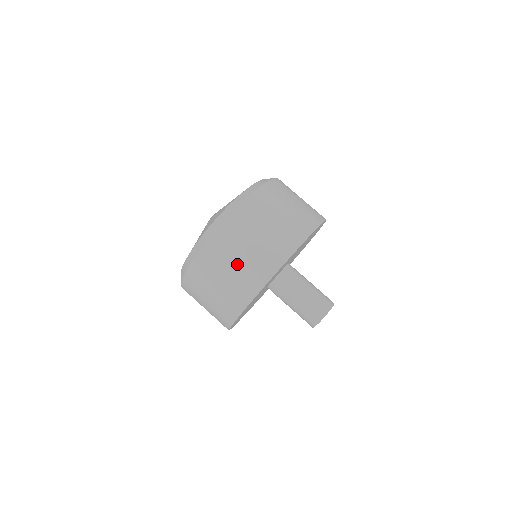
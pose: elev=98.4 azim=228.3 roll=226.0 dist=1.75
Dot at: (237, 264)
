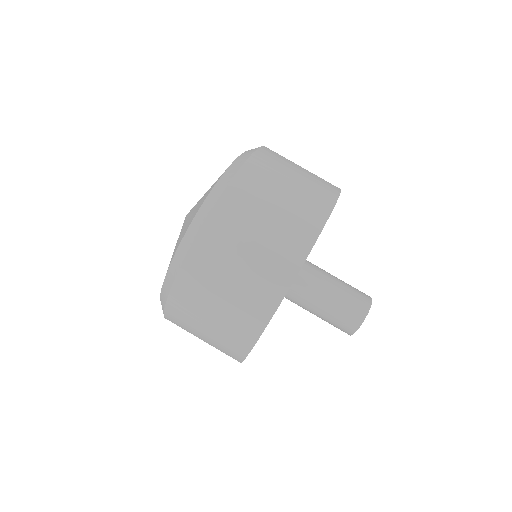
Dot at: (226, 296)
